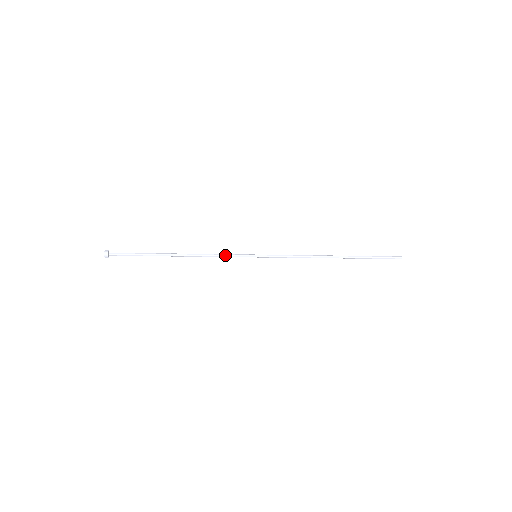
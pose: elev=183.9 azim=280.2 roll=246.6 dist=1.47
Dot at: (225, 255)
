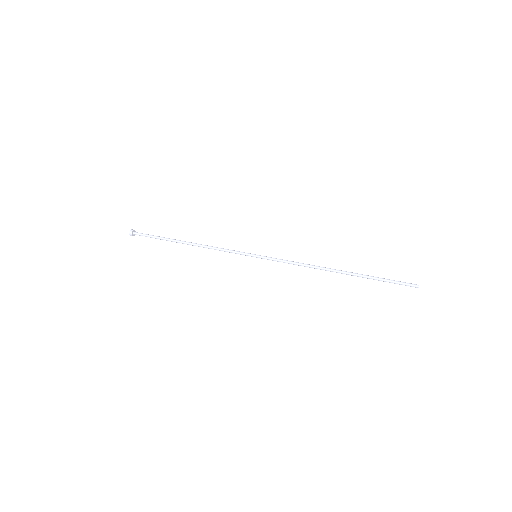
Dot at: (227, 250)
